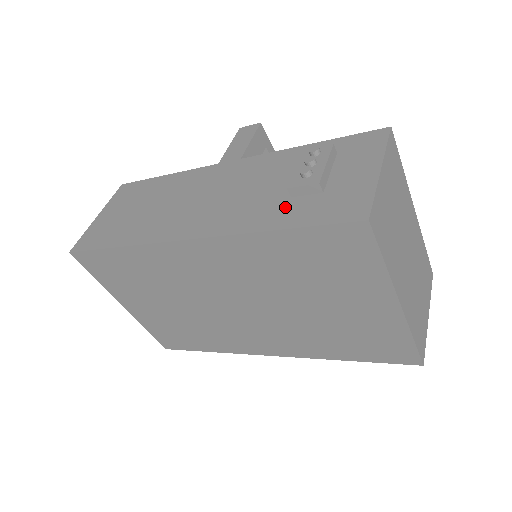
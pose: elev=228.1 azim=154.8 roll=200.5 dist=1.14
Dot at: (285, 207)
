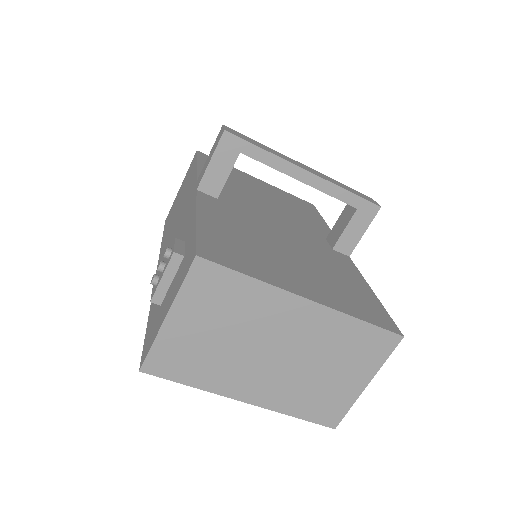
Dot at: occluded
